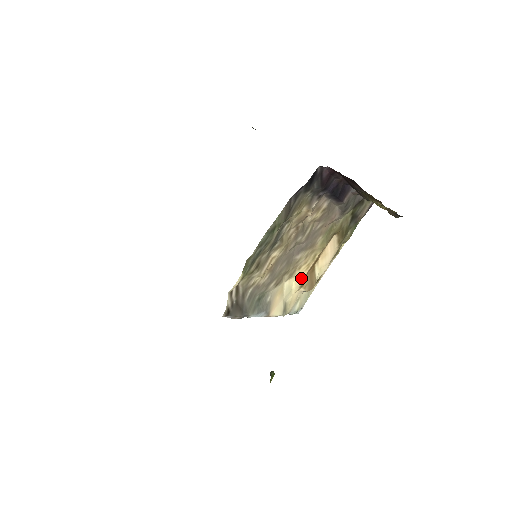
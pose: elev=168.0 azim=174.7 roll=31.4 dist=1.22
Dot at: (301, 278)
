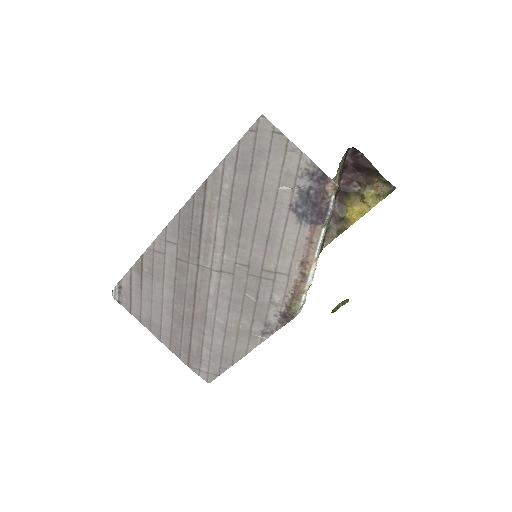
Dot at: occluded
